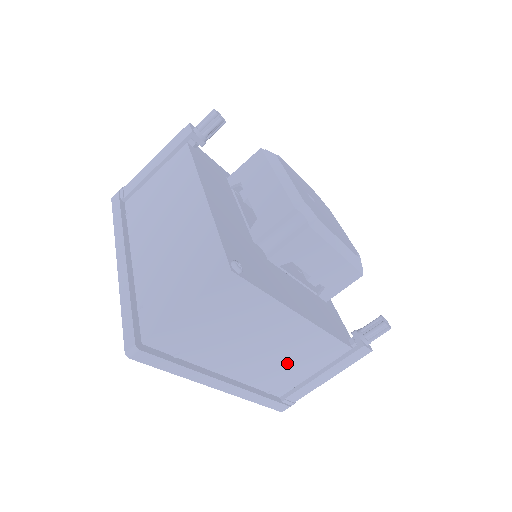
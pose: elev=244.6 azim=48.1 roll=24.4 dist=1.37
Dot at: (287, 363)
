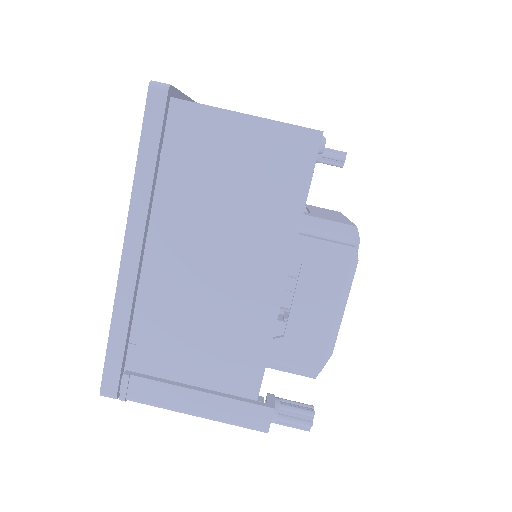
Dot at: (197, 325)
